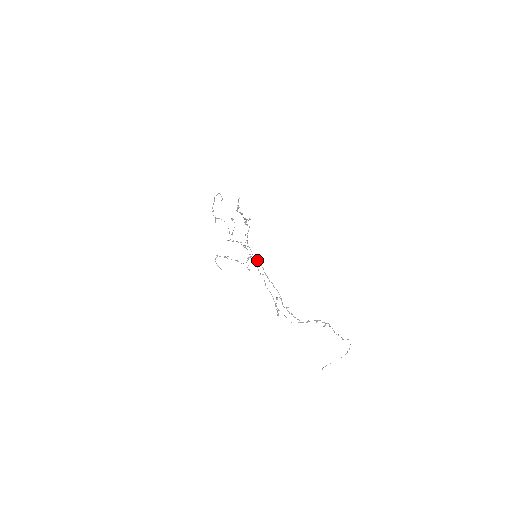
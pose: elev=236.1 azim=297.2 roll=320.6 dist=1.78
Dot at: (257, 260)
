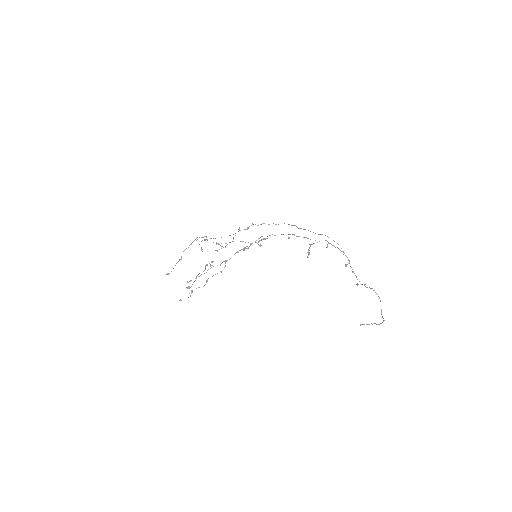
Dot at: occluded
